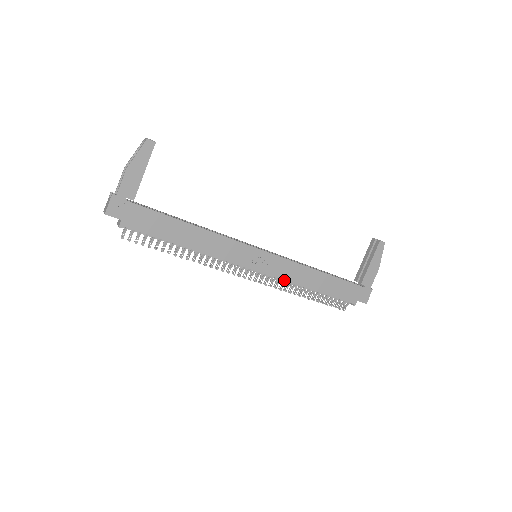
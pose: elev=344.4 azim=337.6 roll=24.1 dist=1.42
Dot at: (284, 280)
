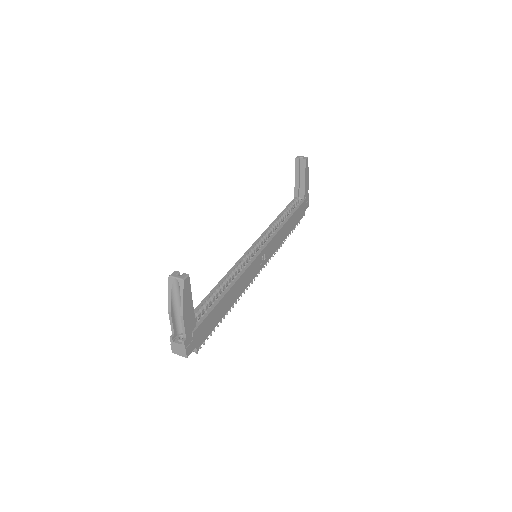
Dot at: occluded
